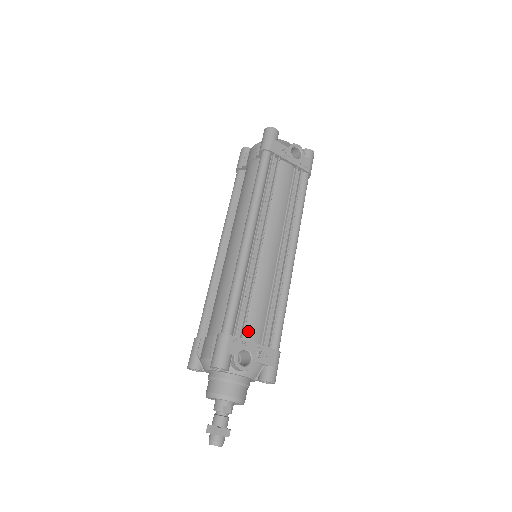
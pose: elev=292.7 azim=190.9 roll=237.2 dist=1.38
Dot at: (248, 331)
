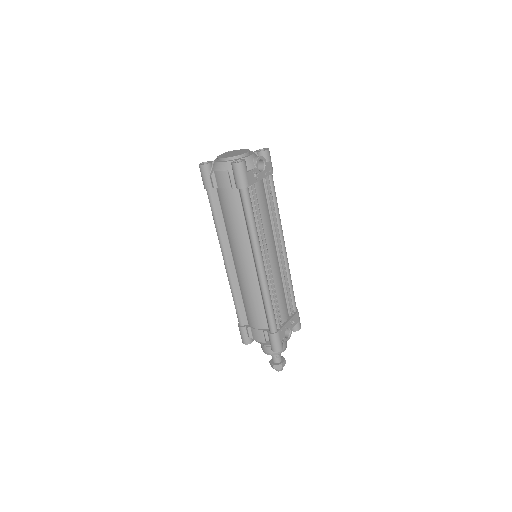
Dot at: (282, 317)
